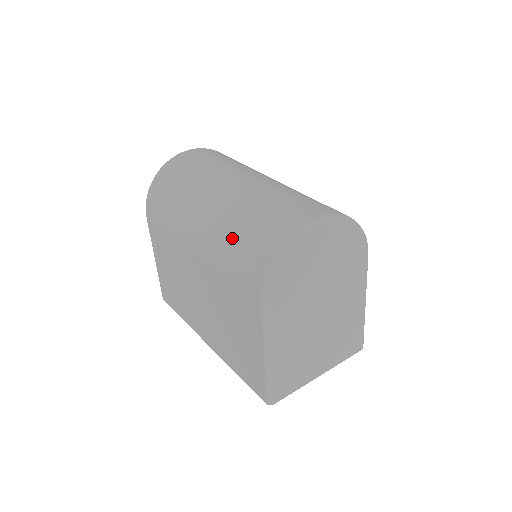
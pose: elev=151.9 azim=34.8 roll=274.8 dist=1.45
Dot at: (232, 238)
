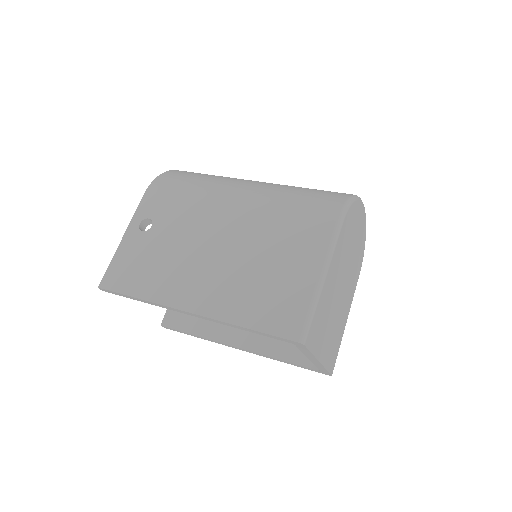
Dot at: (296, 190)
